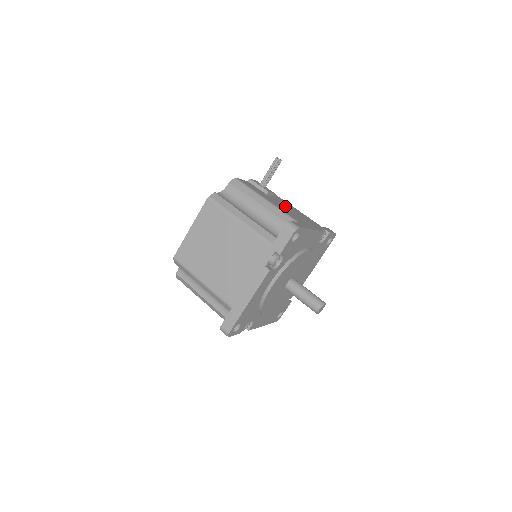
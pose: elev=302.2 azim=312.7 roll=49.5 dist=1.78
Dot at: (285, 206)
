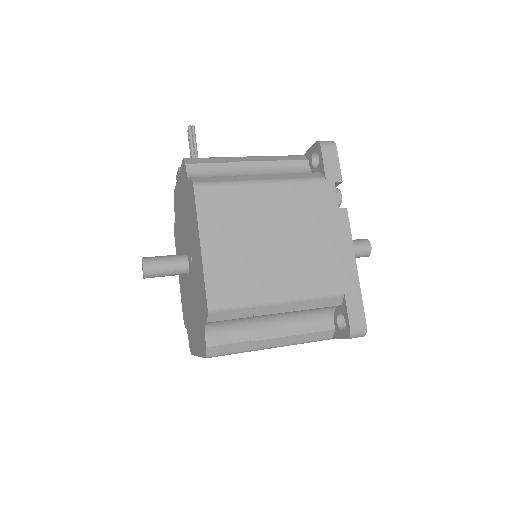
Dot at: occluded
